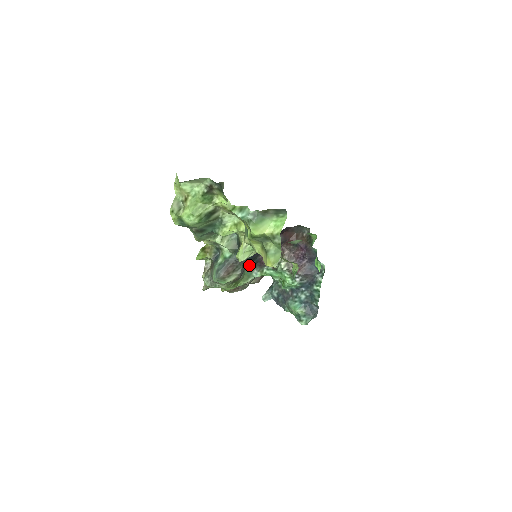
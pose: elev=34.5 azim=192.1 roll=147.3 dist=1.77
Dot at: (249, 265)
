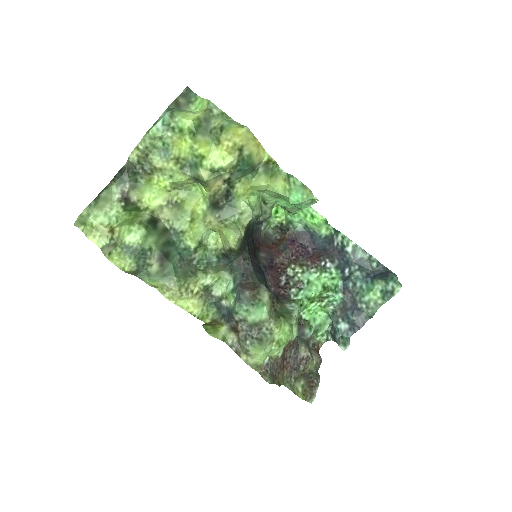
Dot at: occluded
